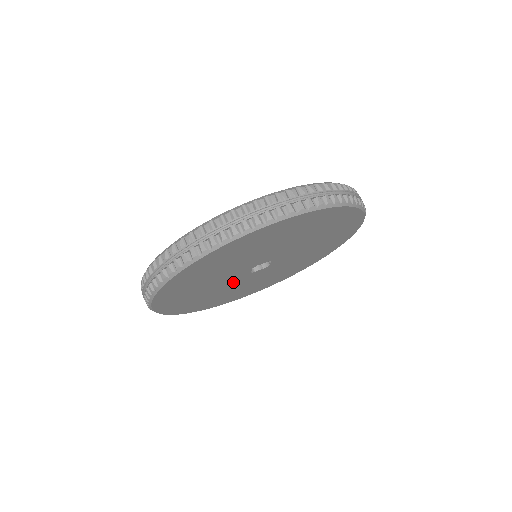
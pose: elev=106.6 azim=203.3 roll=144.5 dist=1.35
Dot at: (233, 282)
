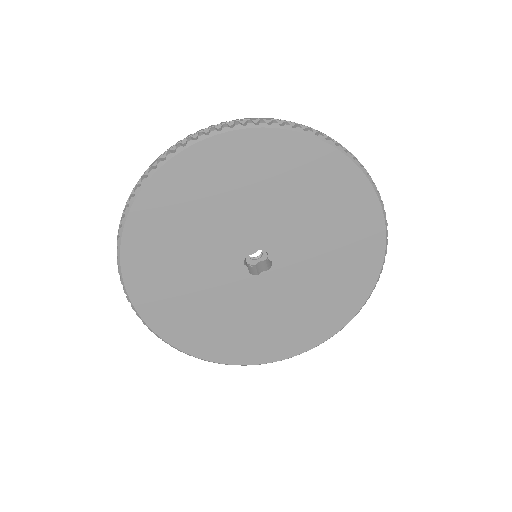
Dot at: (239, 294)
